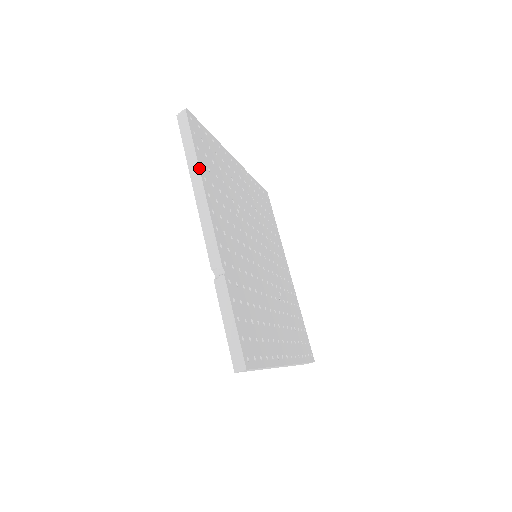
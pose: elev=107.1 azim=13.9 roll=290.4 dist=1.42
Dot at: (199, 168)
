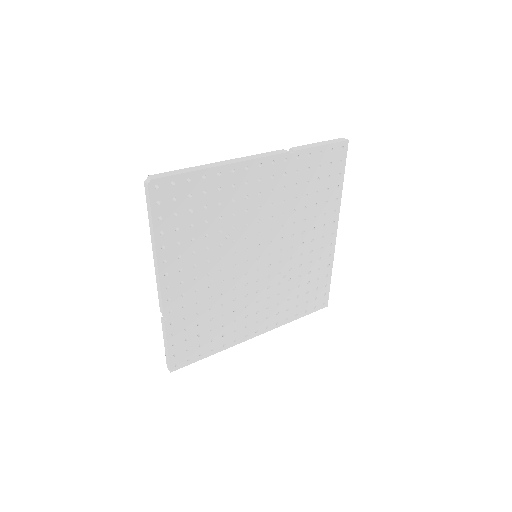
Dot at: (155, 243)
